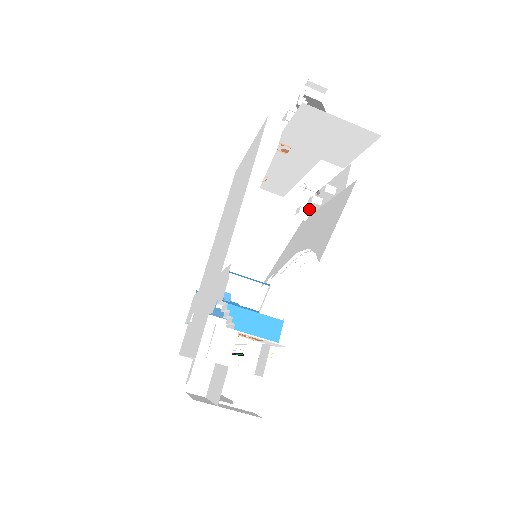
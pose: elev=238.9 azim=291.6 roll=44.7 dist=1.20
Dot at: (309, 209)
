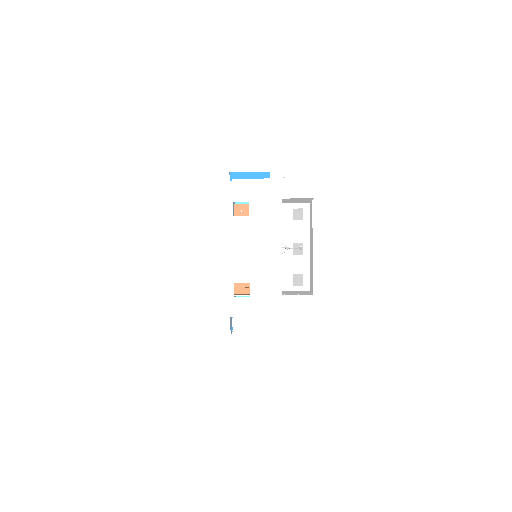
Dot at: (303, 220)
